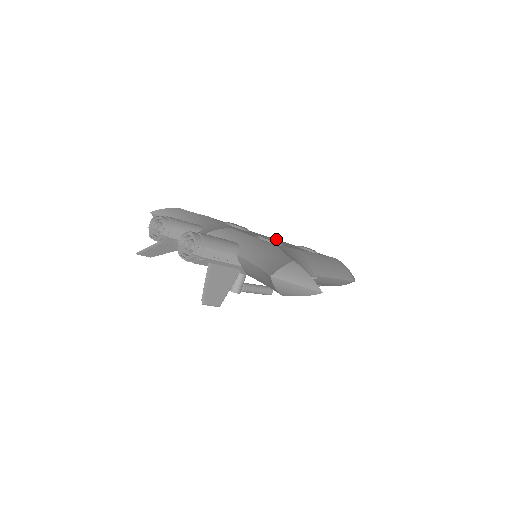
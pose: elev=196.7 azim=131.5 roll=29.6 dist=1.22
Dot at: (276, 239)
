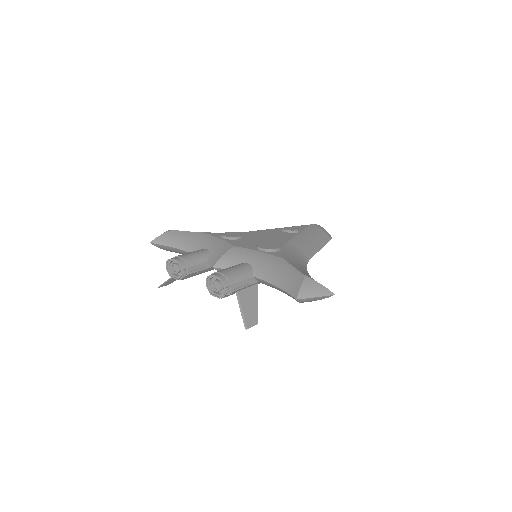
Dot at: (263, 230)
